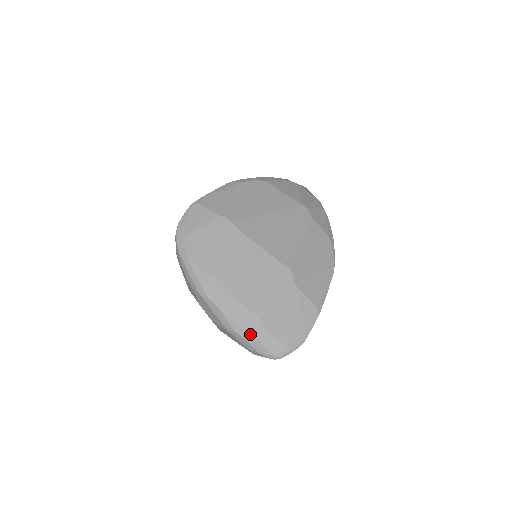
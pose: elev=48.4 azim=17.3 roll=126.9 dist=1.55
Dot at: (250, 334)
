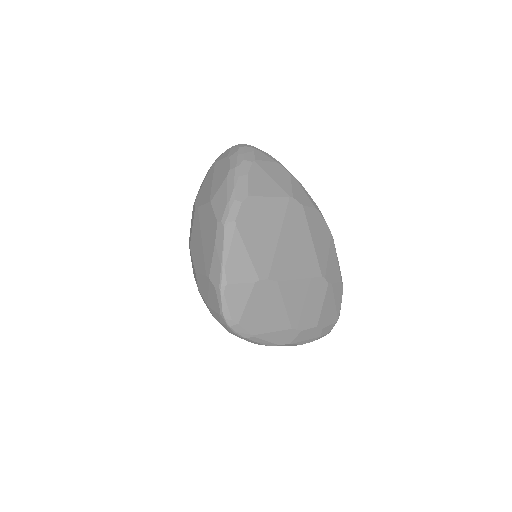
Dot at: (314, 338)
